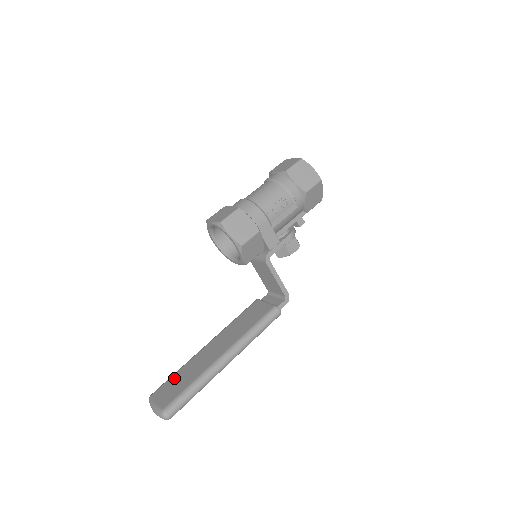
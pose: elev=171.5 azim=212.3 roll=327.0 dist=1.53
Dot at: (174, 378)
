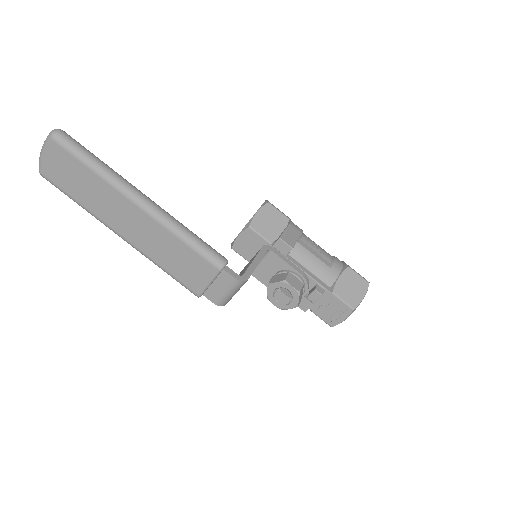
Dot at: occluded
